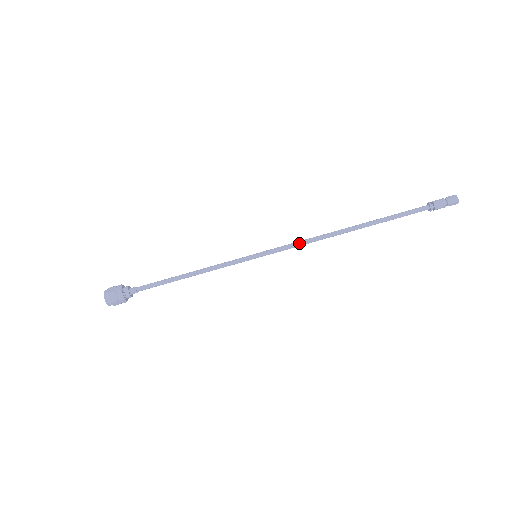
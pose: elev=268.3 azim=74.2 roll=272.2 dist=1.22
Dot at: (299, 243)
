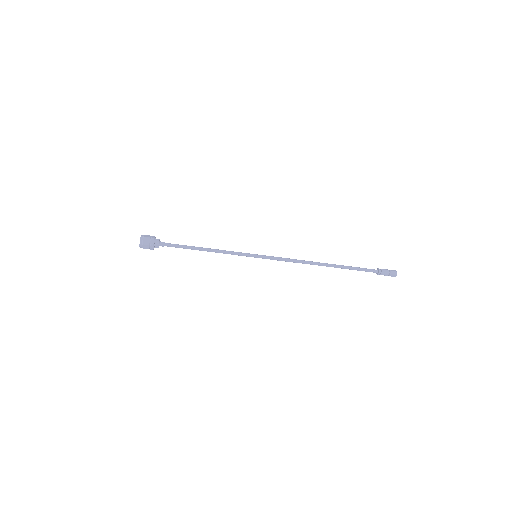
Dot at: (288, 261)
